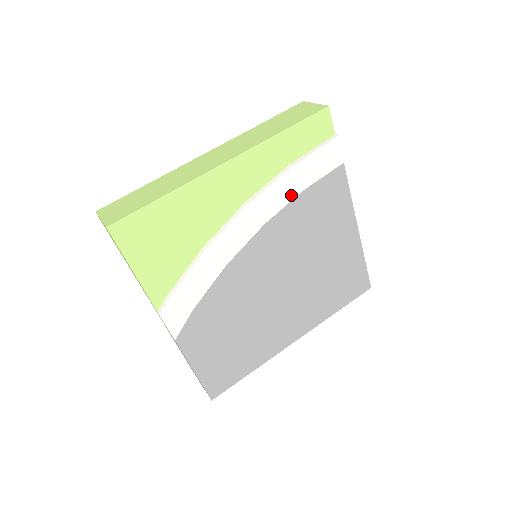
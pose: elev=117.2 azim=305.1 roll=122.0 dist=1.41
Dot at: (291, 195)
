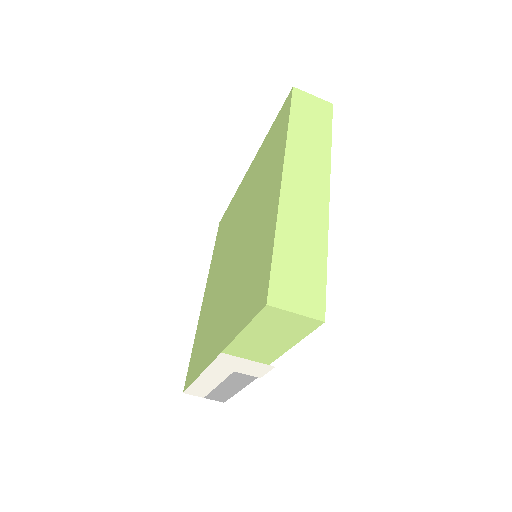
Dot at: occluded
